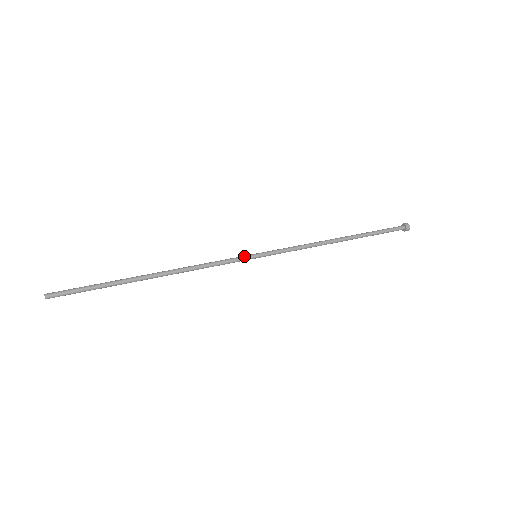
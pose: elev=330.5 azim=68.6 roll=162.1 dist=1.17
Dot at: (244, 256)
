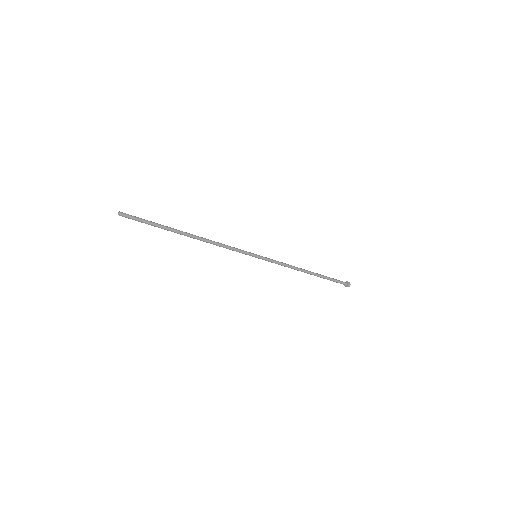
Dot at: (248, 253)
